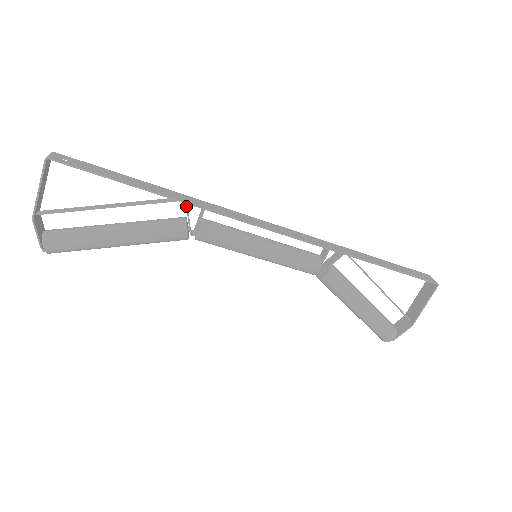
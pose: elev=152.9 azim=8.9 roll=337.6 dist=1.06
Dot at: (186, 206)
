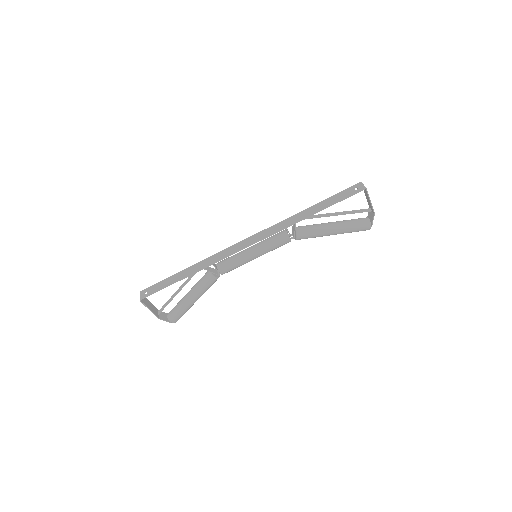
Dot at: (204, 269)
